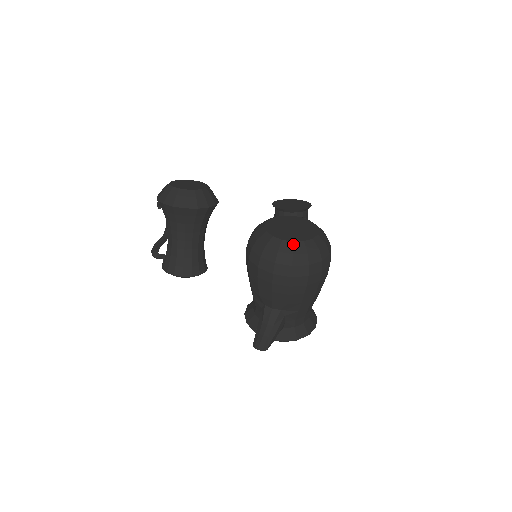
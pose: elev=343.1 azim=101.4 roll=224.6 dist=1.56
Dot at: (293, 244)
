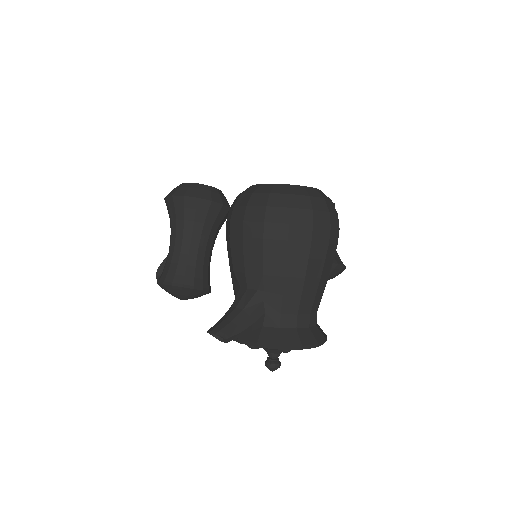
Dot at: (274, 185)
